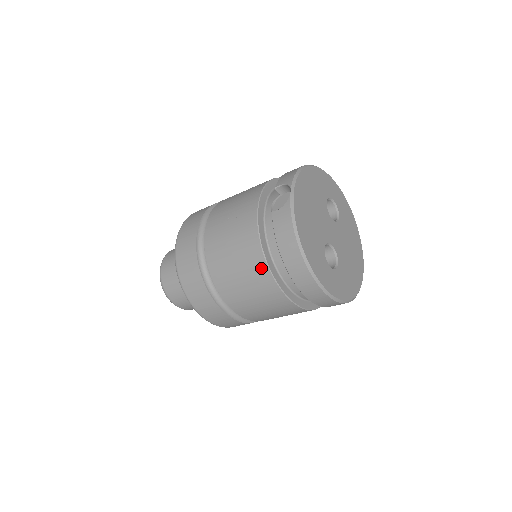
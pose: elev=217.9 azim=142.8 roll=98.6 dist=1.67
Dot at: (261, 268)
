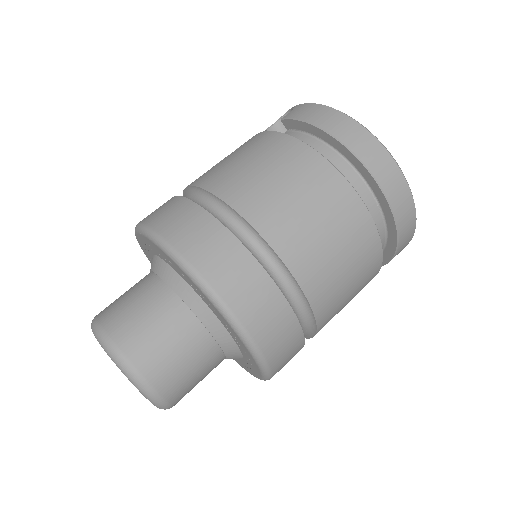
Dot at: (302, 153)
